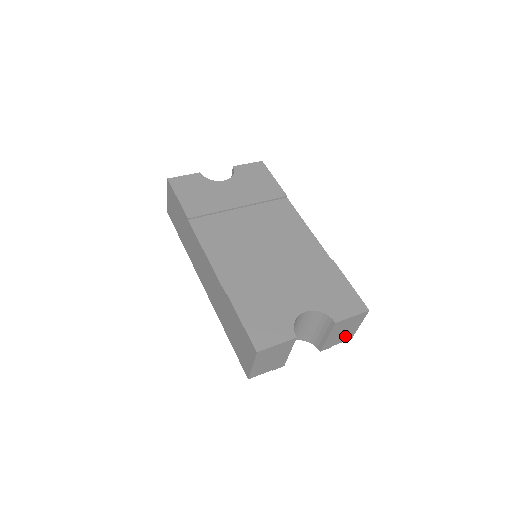
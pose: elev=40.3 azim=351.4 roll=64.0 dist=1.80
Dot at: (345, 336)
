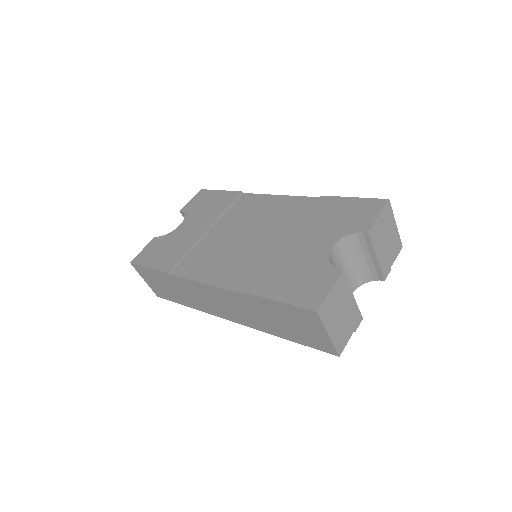
Dot at: (393, 247)
